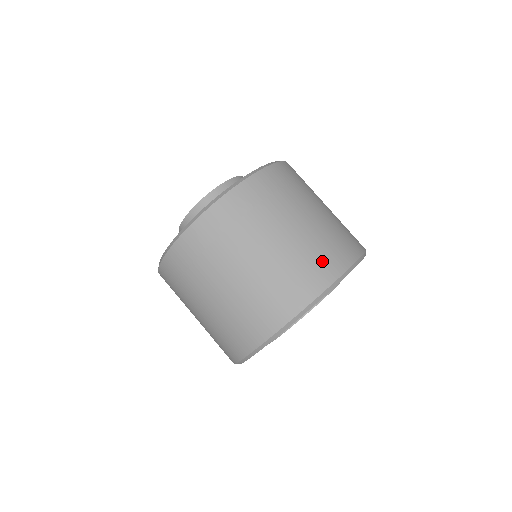
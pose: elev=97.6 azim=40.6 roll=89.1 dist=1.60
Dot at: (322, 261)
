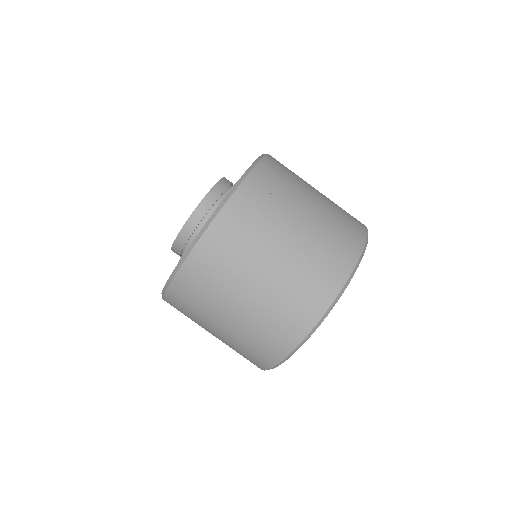
Dot at: (300, 306)
